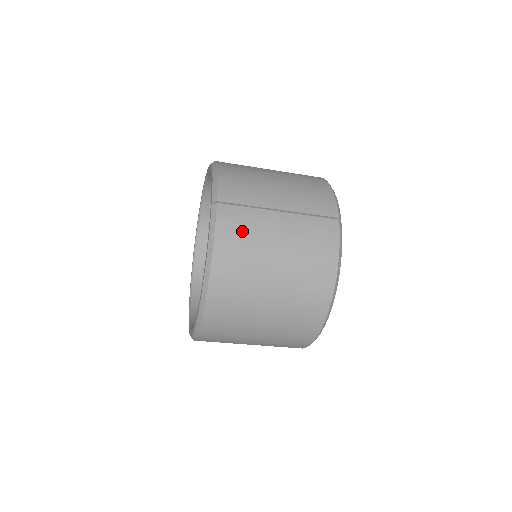
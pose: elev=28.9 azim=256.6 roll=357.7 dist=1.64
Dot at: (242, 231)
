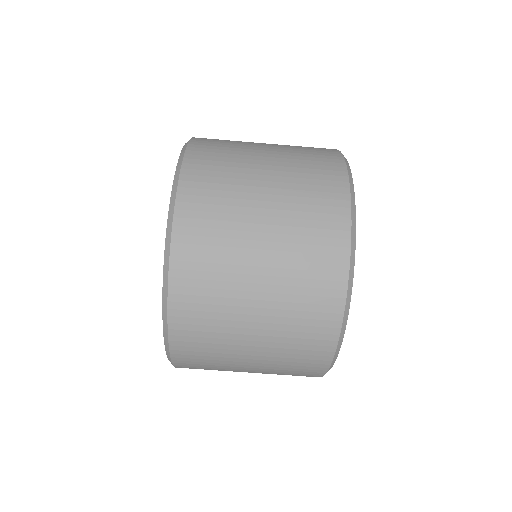
Dot at: occluded
